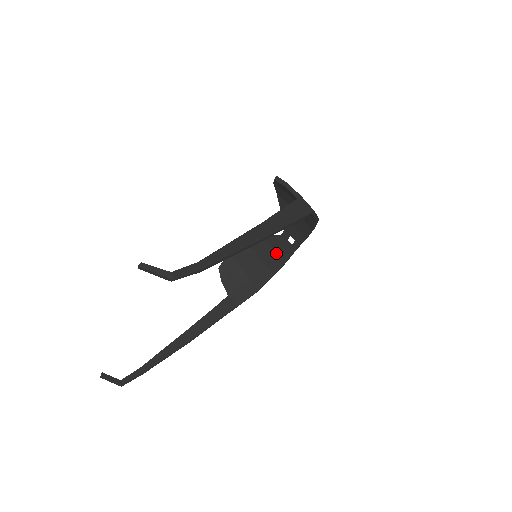
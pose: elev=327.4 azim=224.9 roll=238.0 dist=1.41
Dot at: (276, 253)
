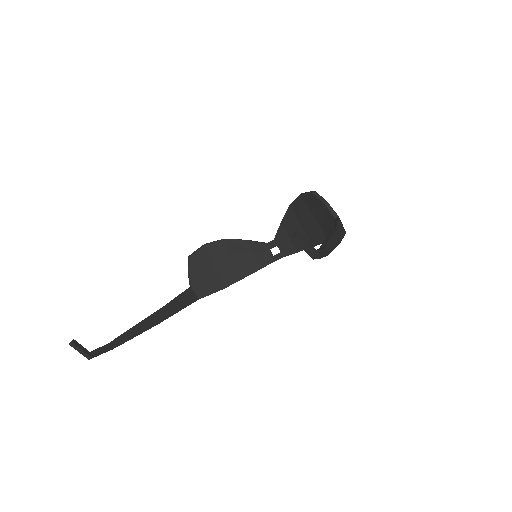
Dot at: (254, 258)
